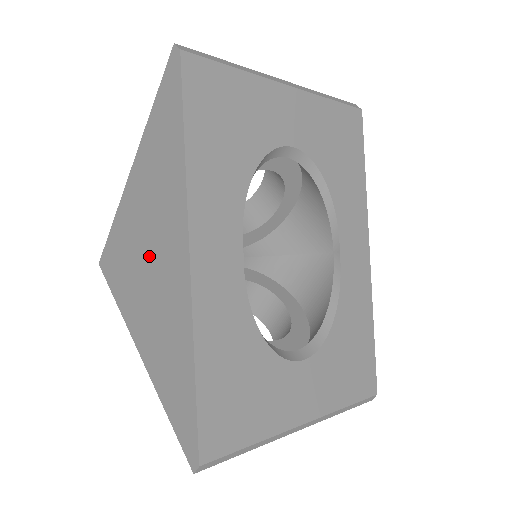
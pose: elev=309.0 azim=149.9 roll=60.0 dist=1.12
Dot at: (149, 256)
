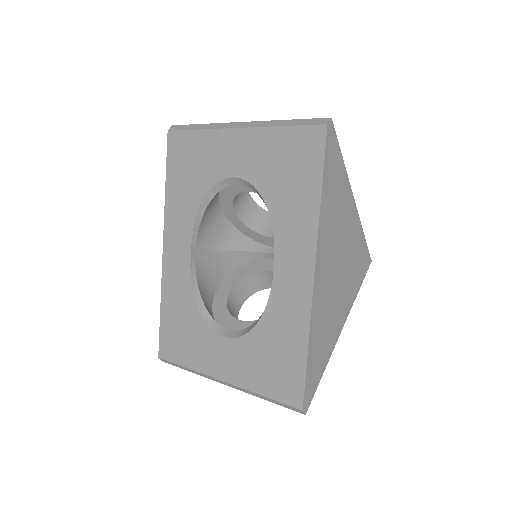
Dot at: occluded
